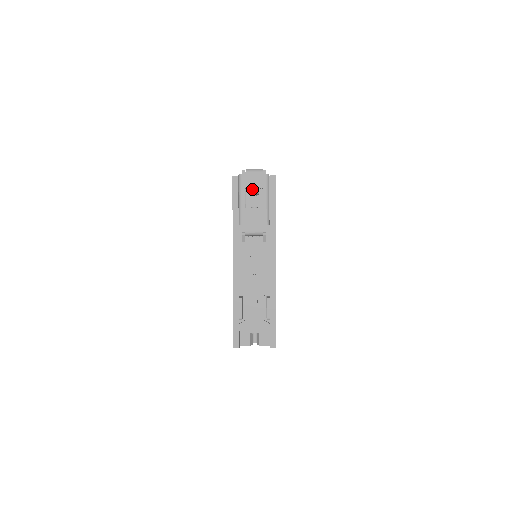
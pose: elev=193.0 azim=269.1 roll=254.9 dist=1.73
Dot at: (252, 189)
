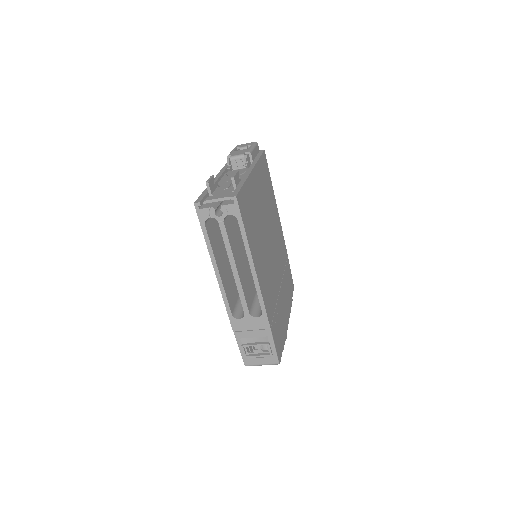
Dot at: (243, 146)
